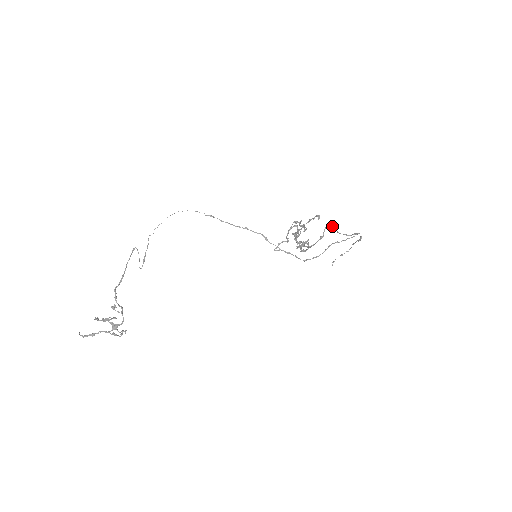
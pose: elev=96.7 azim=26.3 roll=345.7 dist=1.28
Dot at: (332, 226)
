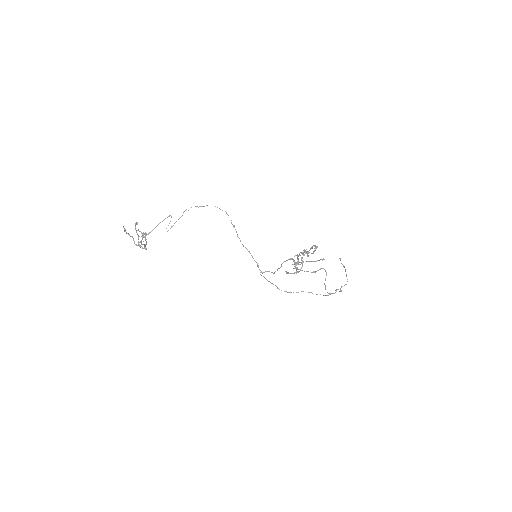
Dot at: (326, 272)
